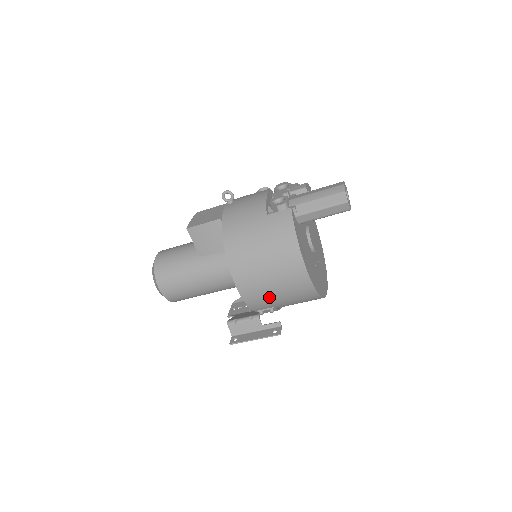
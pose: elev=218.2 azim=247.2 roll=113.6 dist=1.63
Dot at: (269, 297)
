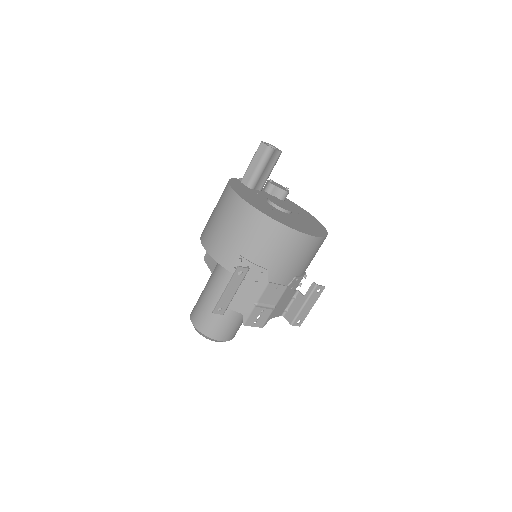
Dot at: (225, 239)
